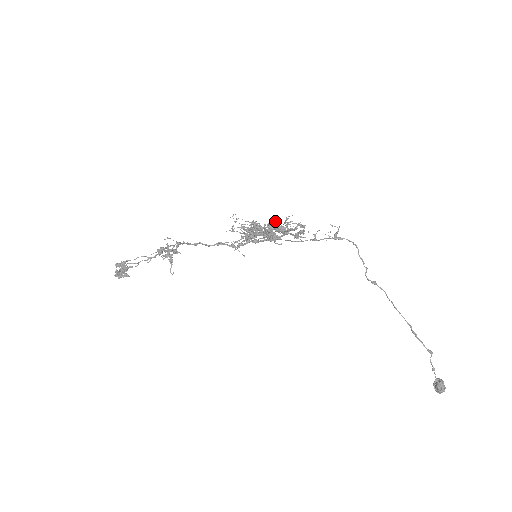
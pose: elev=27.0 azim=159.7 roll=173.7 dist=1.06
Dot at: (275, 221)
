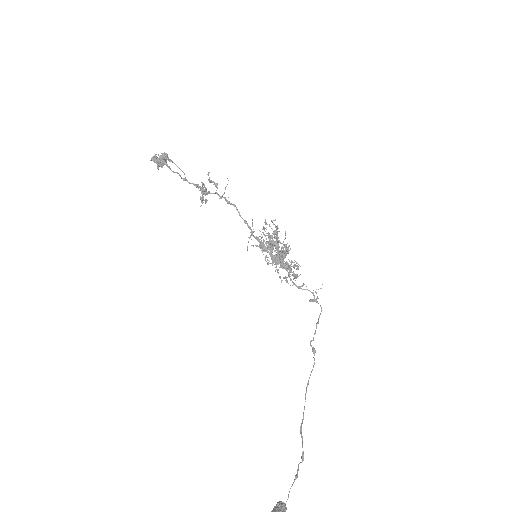
Dot at: occluded
